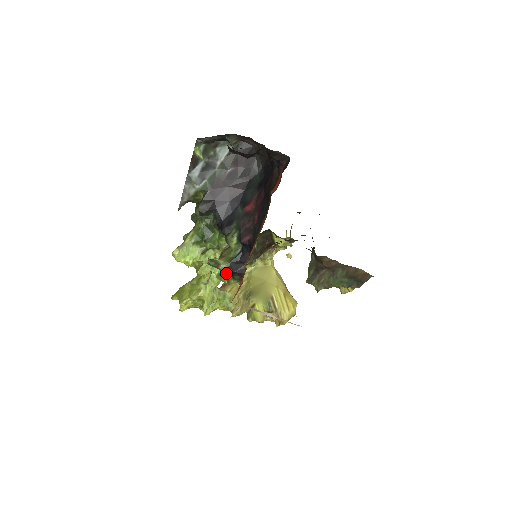
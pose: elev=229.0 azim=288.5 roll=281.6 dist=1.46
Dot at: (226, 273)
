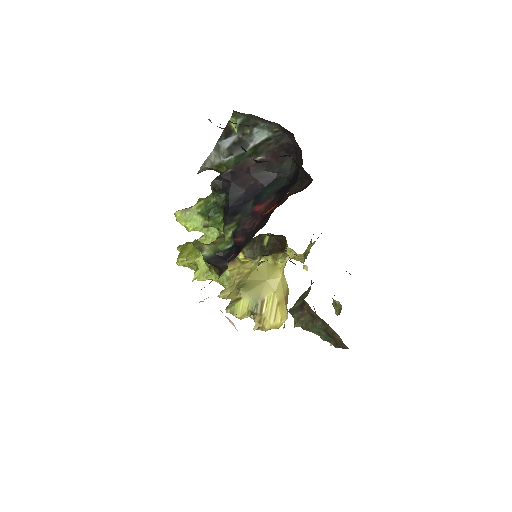
Dot at: (207, 261)
